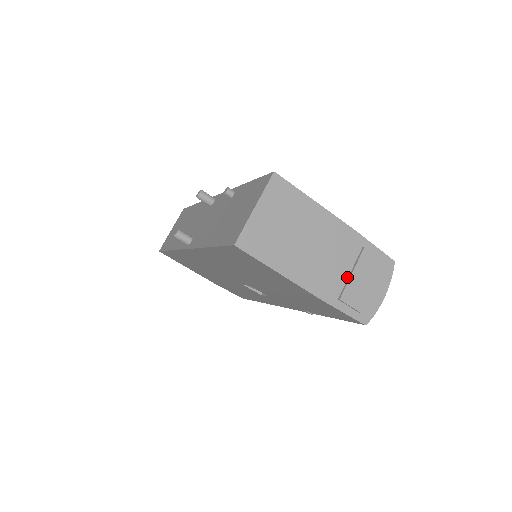
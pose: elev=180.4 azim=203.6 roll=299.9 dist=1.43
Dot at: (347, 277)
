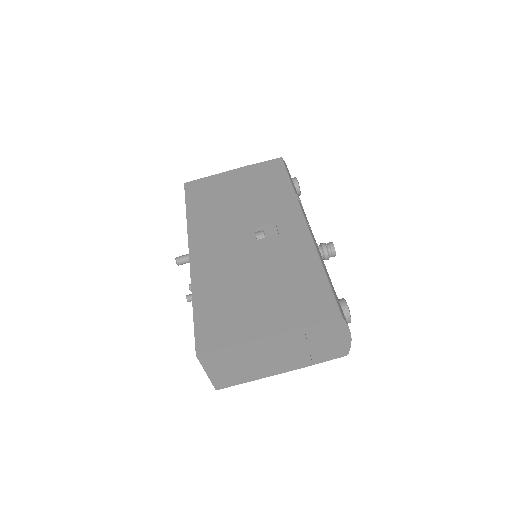
Dot at: (308, 350)
